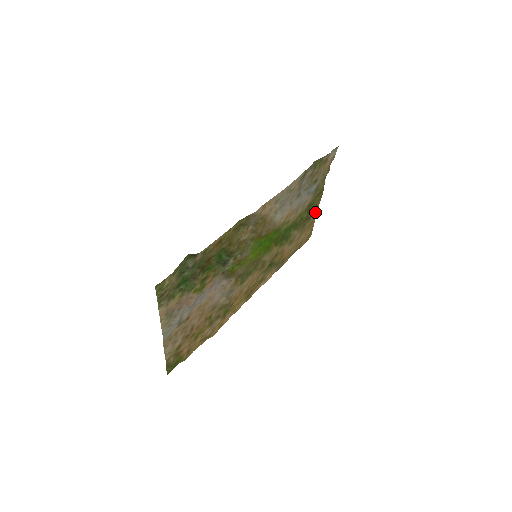
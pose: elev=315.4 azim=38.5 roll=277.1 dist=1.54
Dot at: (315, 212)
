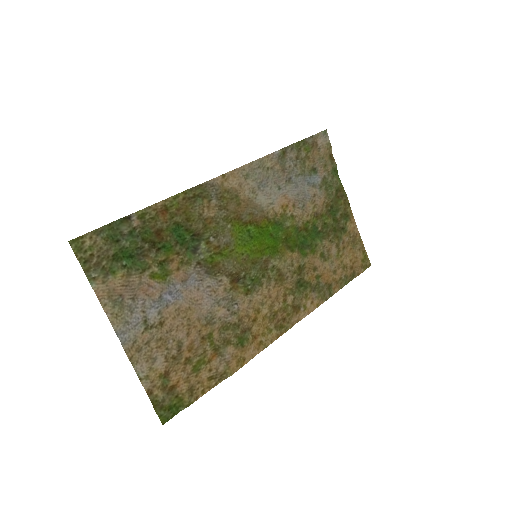
Dot at: (352, 224)
